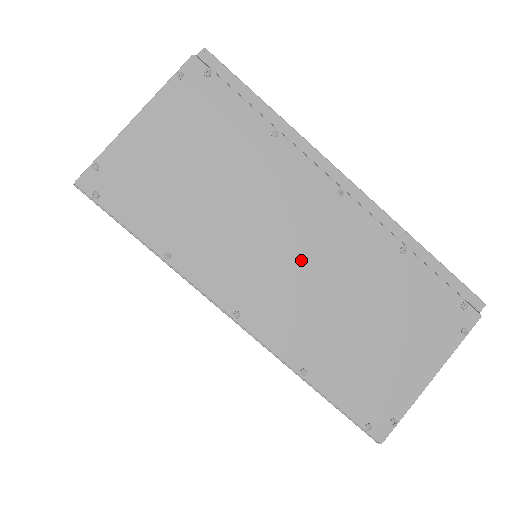
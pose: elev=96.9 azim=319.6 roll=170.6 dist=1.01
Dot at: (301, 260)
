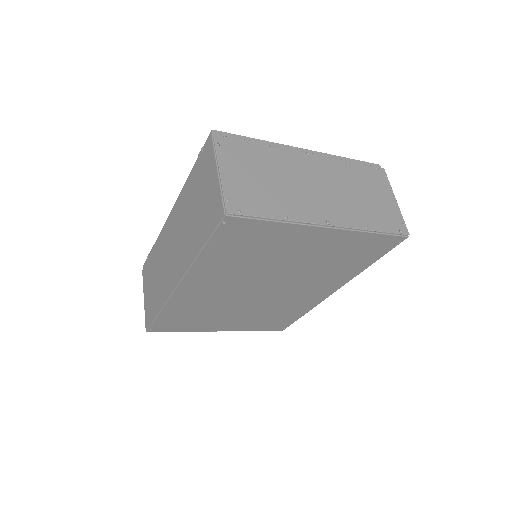
Dot at: (323, 187)
